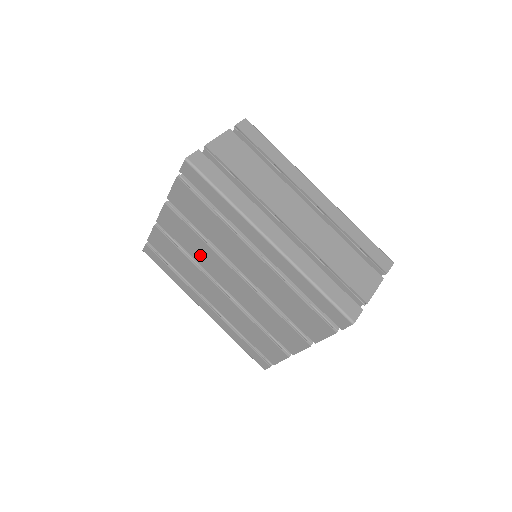
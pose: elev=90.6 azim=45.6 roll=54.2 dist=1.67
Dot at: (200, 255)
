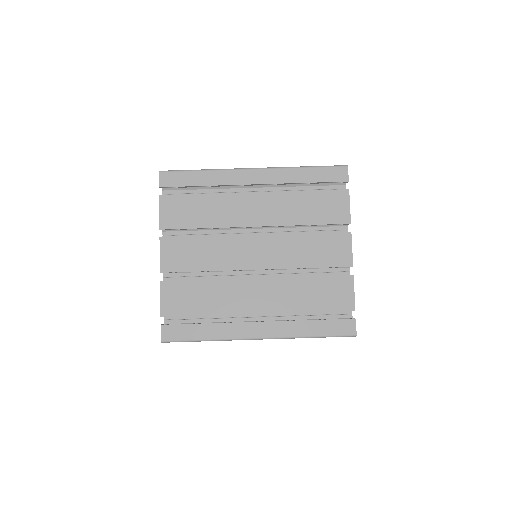
Dot at: (216, 258)
